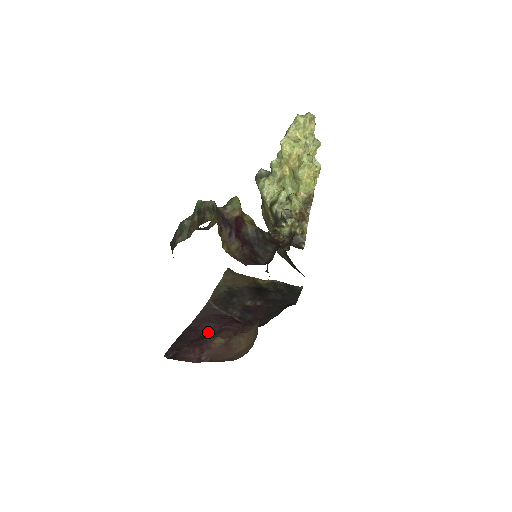
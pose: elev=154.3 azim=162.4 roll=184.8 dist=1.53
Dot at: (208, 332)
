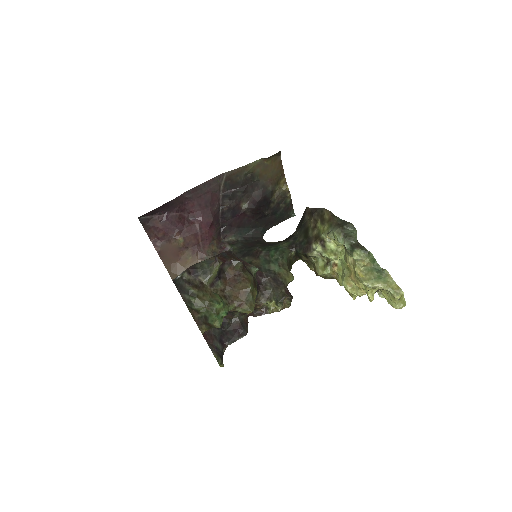
Dot at: (189, 212)
